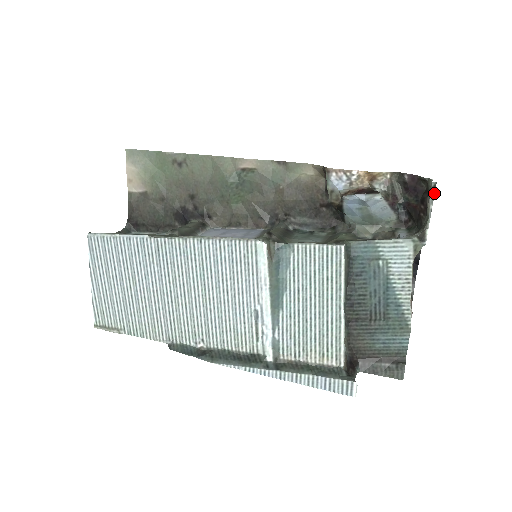
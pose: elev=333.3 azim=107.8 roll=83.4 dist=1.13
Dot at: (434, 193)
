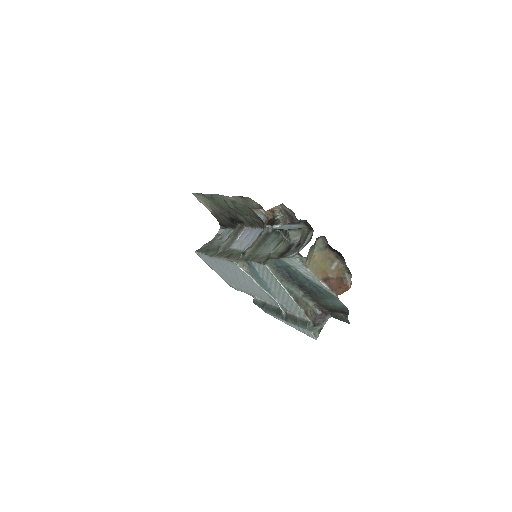
Dot at: (283, 235)
